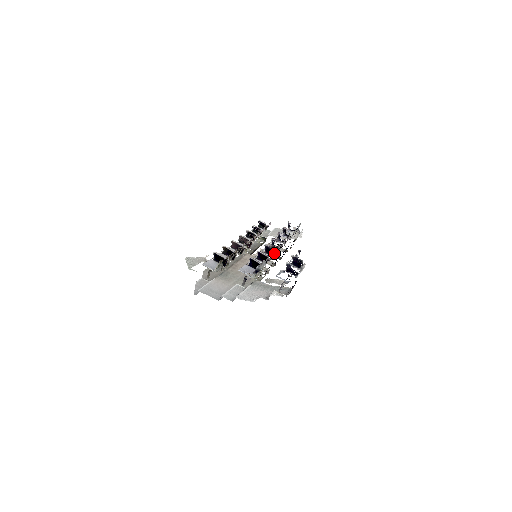
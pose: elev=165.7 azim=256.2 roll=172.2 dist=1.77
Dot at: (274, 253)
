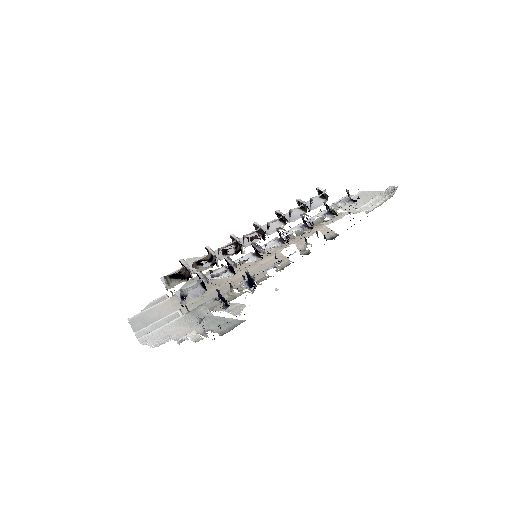
Dot at: (239, 261)
